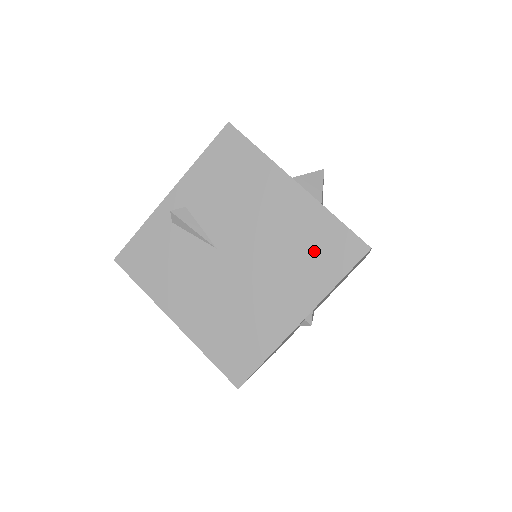
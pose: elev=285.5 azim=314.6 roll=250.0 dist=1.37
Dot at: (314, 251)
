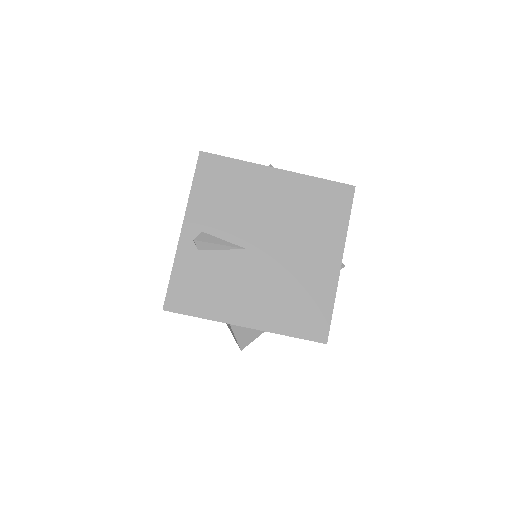
Dot at: (319, 210)
